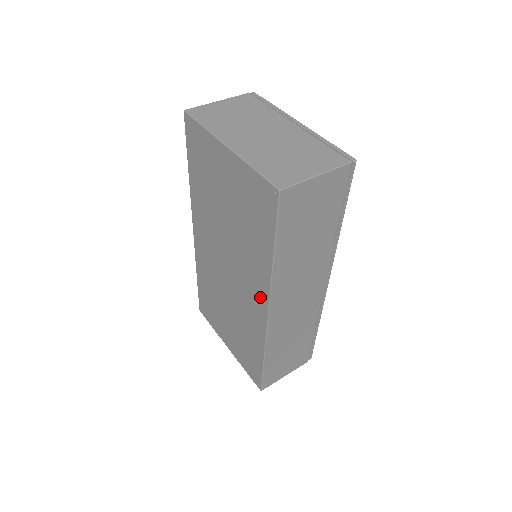
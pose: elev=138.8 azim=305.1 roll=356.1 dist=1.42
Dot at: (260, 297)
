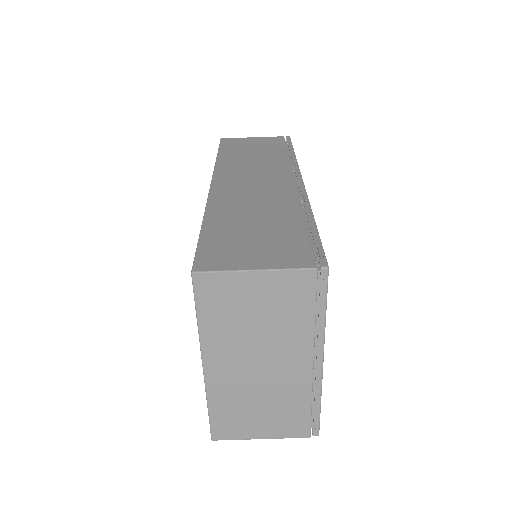
Dot at: occluded
